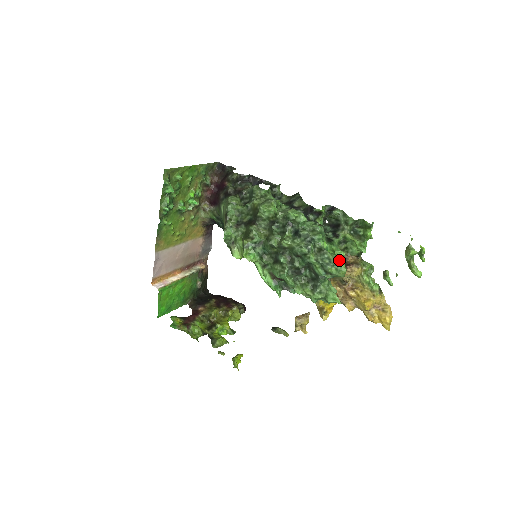
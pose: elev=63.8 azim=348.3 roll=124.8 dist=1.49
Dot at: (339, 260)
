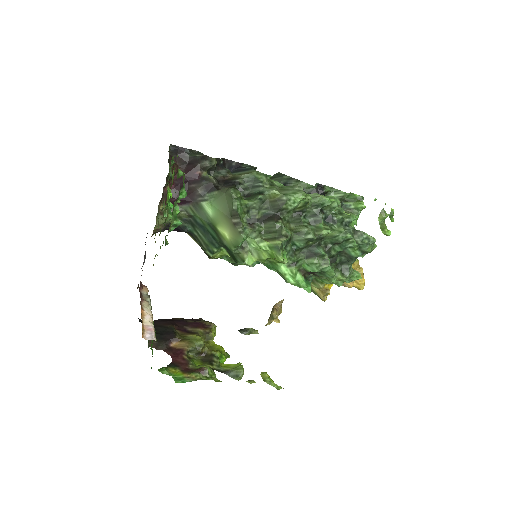
Dot at: occluded
